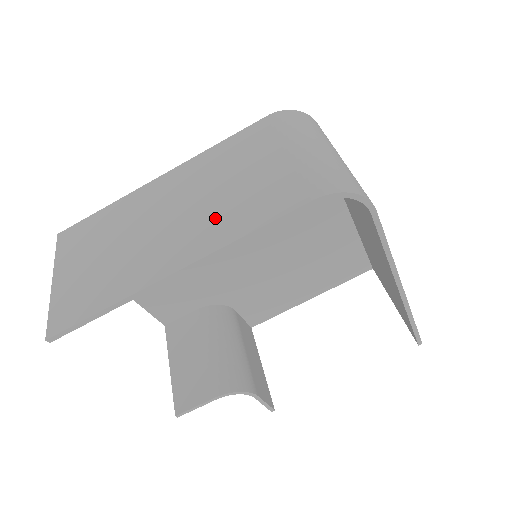
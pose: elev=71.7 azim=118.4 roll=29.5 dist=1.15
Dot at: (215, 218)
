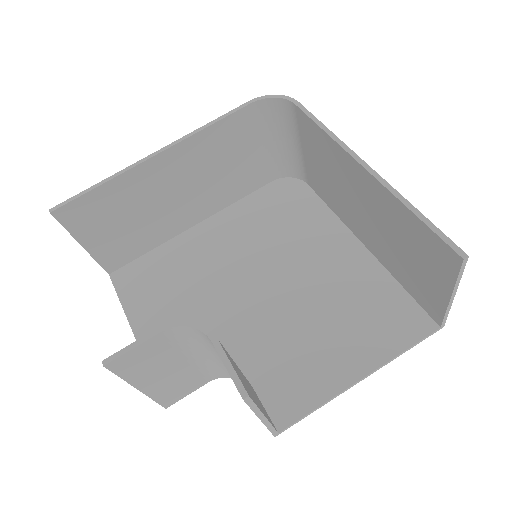
Dot at: (198, 157)
